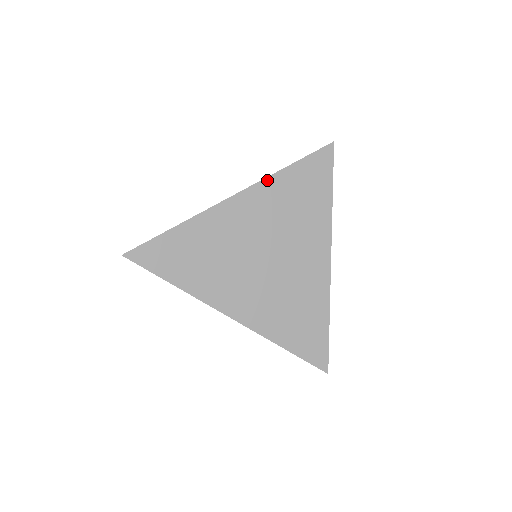
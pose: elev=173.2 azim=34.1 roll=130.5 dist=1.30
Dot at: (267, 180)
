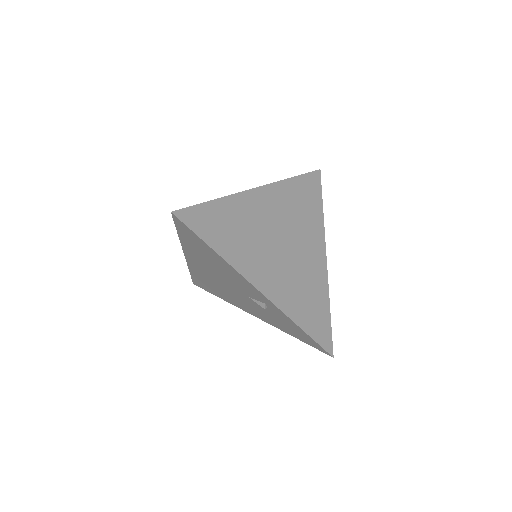
Dot at: (281, 183)
